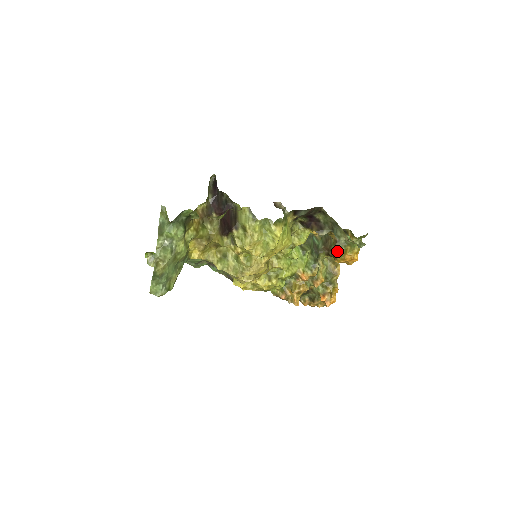
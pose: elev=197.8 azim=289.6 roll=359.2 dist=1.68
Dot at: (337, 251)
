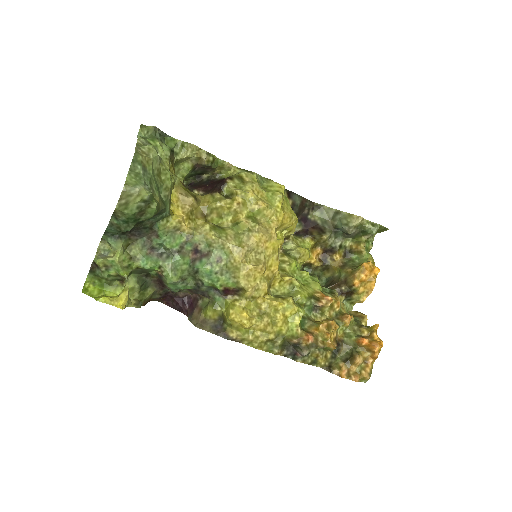
Dot at: (350, 269)
